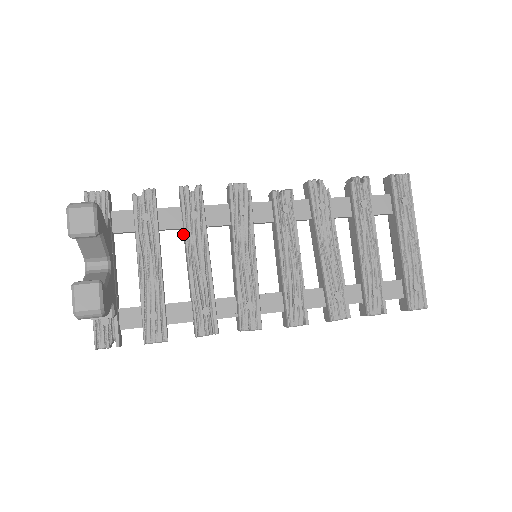
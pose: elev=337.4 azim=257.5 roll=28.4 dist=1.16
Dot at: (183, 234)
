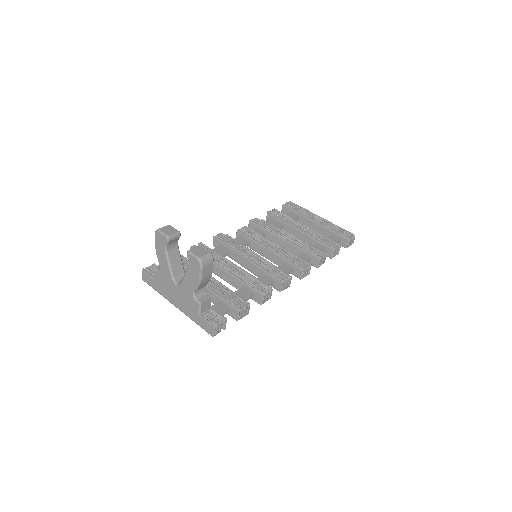
Dot at: occluded
